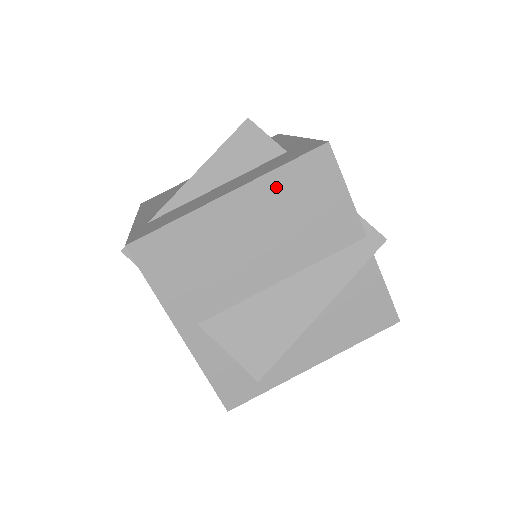
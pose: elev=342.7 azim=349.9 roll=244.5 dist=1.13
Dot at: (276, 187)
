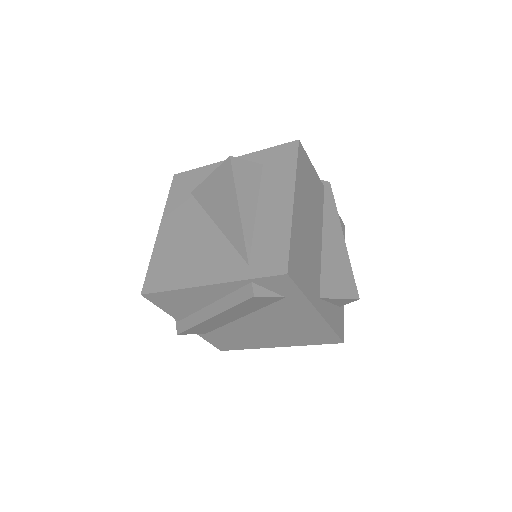
Dot at: (300, 181)
